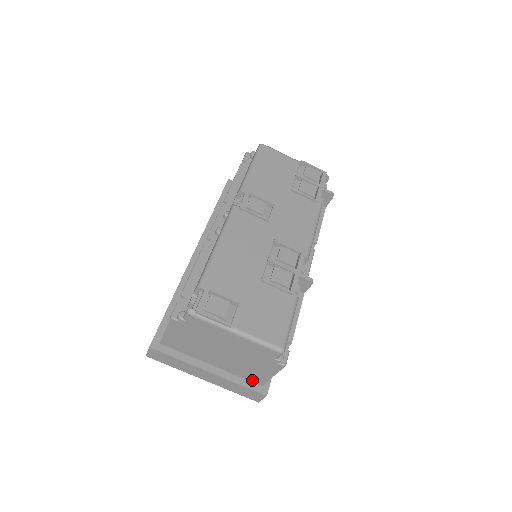
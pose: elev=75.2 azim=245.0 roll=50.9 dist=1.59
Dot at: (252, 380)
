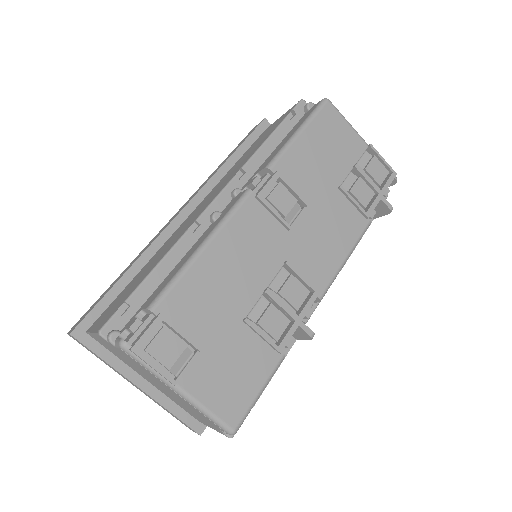
Dot at: (189, 413)
